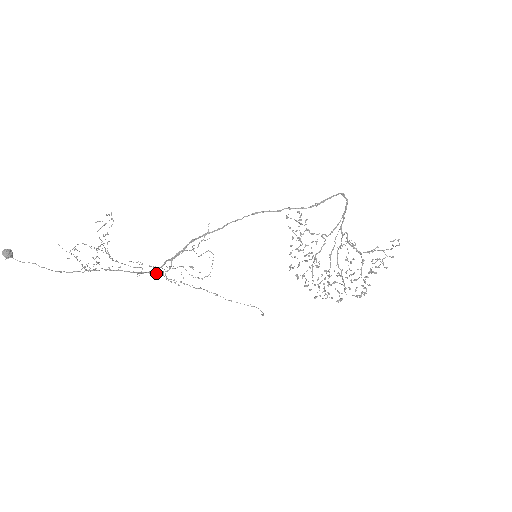
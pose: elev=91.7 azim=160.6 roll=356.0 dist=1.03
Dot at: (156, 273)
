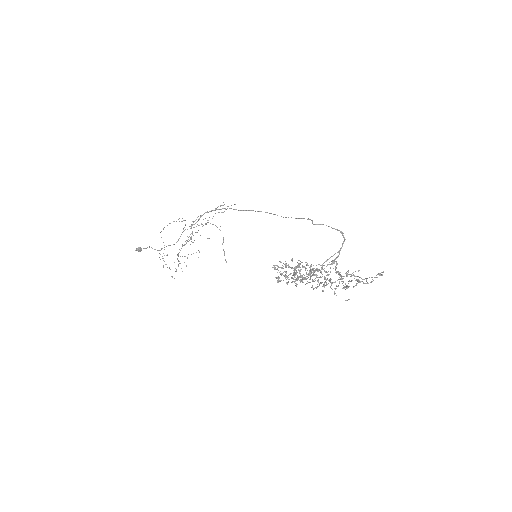
Dot at: occluded
